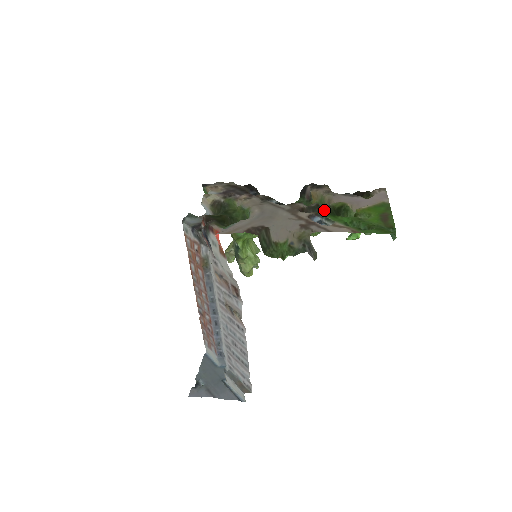
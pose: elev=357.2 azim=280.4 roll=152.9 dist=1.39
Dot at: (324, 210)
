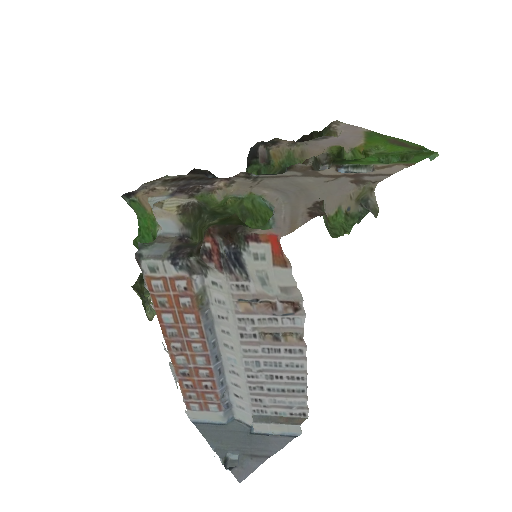
Dot at: (322, 162)
